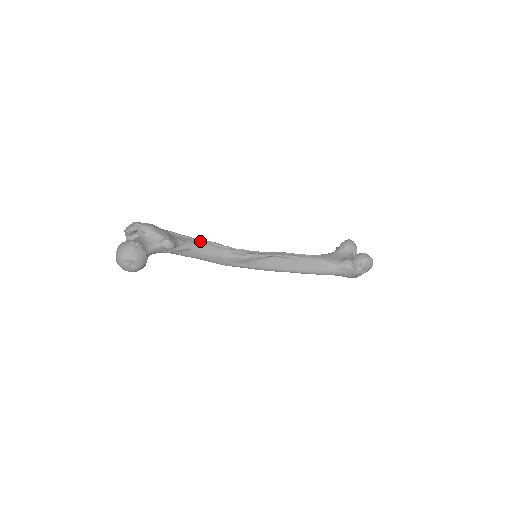
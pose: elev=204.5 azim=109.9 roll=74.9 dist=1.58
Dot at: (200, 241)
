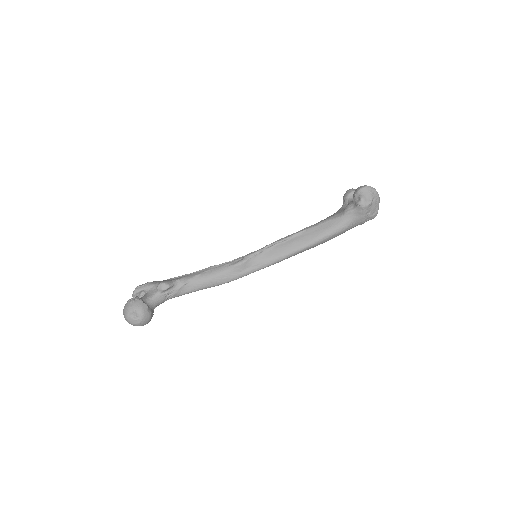
Dot at: (197, 272)
